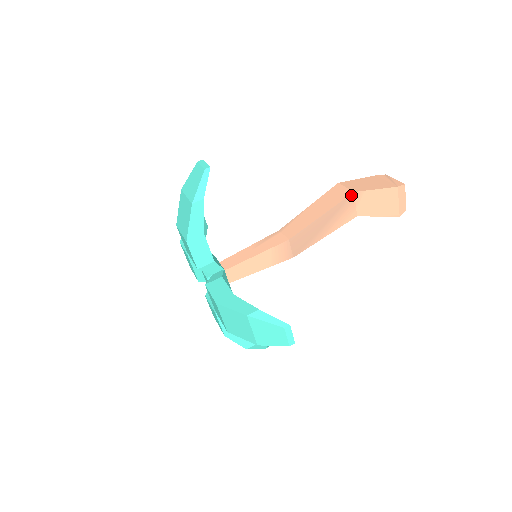
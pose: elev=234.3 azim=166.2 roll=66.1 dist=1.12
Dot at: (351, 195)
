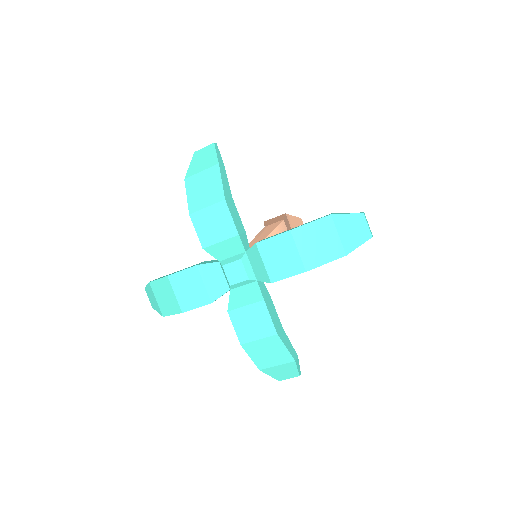
Dot at: occluded
